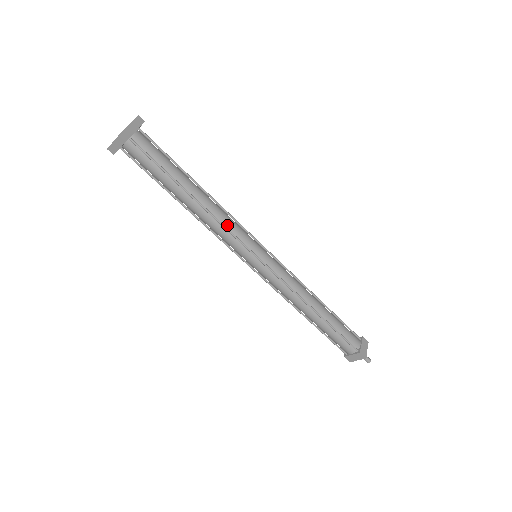
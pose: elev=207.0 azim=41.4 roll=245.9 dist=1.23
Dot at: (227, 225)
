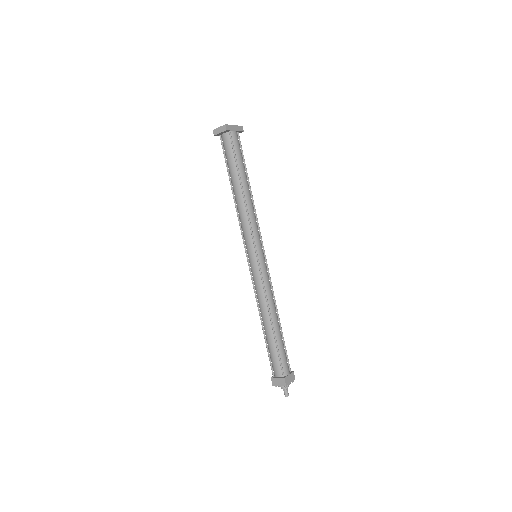
Dot at: (251, 220)
